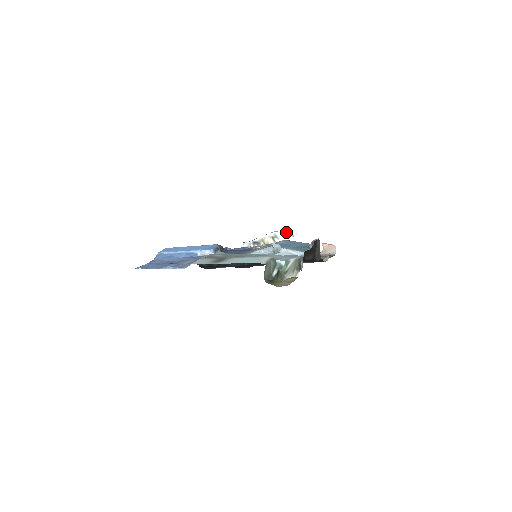
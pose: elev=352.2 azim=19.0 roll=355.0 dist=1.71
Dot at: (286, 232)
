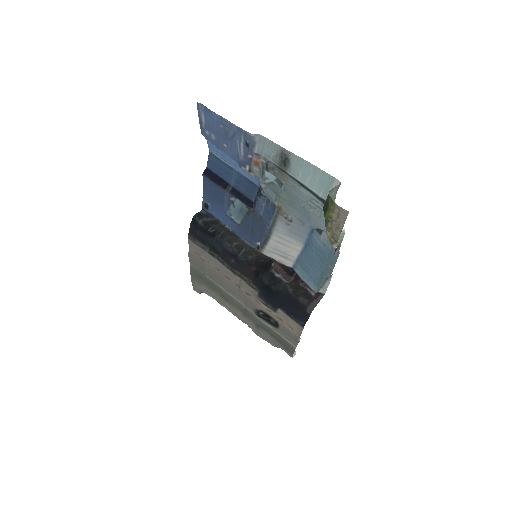
Dot at: occluded
